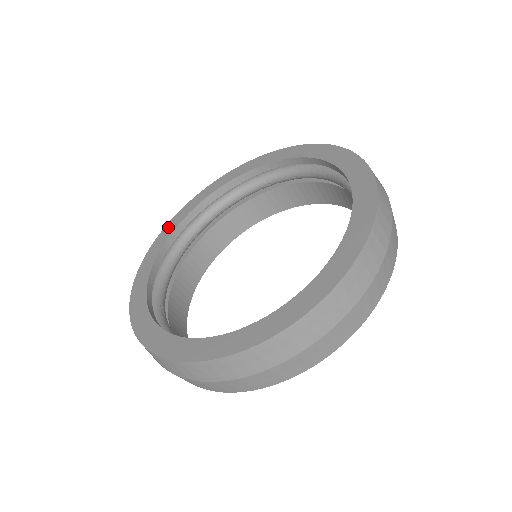
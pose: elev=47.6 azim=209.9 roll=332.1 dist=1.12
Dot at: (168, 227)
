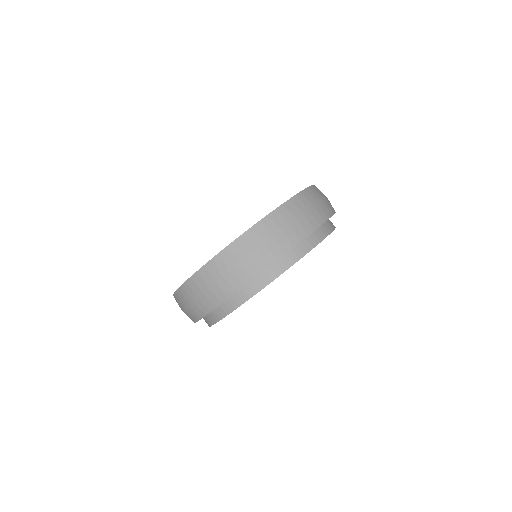
Dot at: occluded
